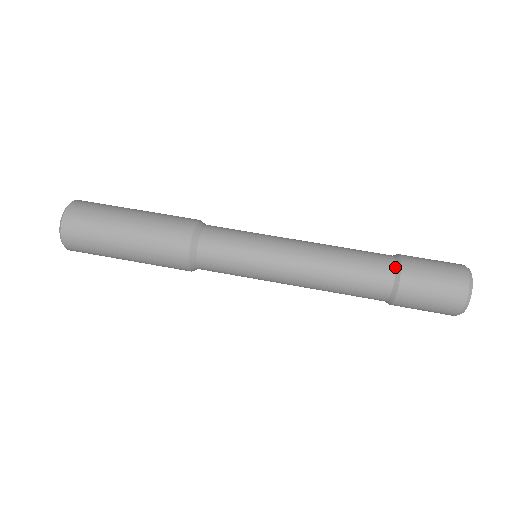
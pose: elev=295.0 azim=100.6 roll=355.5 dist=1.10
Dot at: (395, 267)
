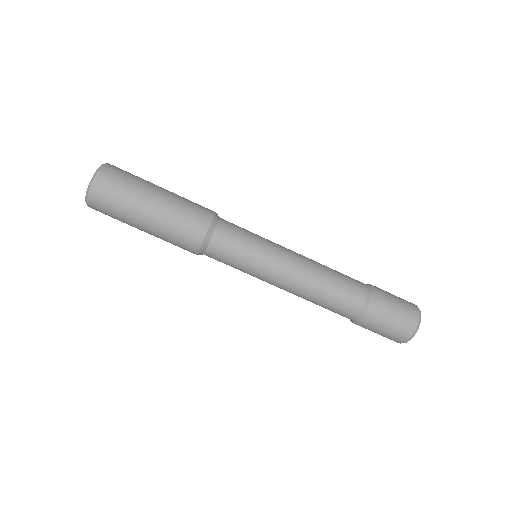
Dot at: (364, 305)
